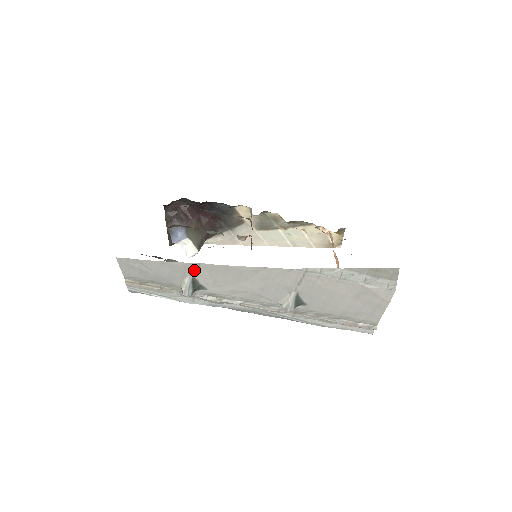
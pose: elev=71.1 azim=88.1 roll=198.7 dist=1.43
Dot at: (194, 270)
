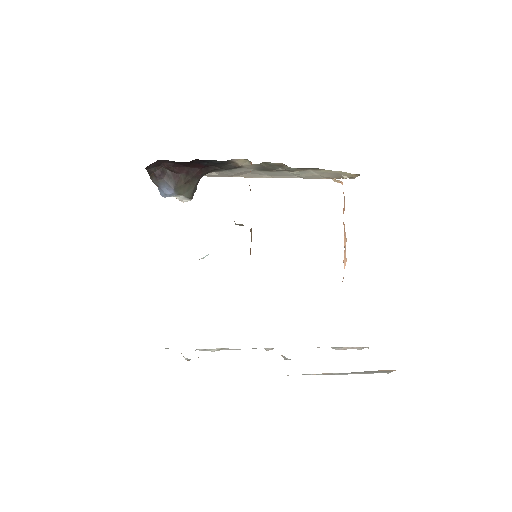
Dot at: occluded
